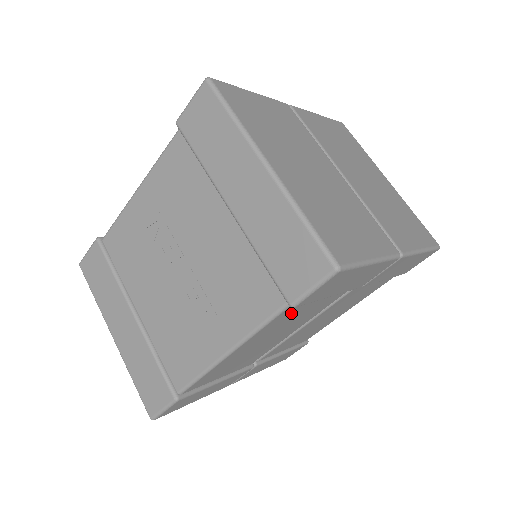
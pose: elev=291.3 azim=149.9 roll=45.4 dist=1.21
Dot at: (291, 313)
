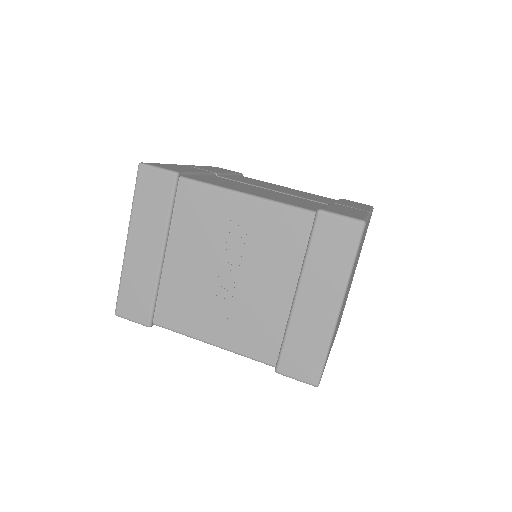
Dot at: occluded
